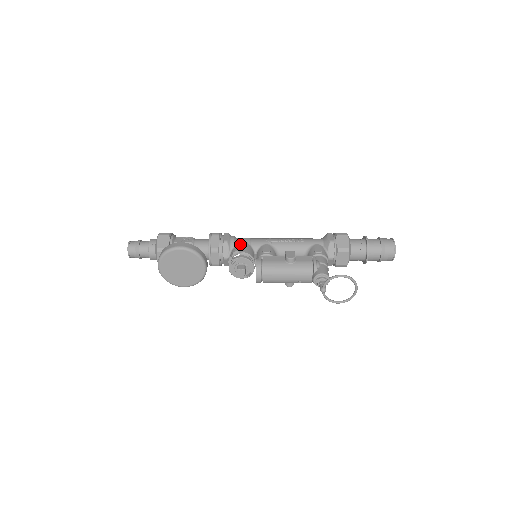
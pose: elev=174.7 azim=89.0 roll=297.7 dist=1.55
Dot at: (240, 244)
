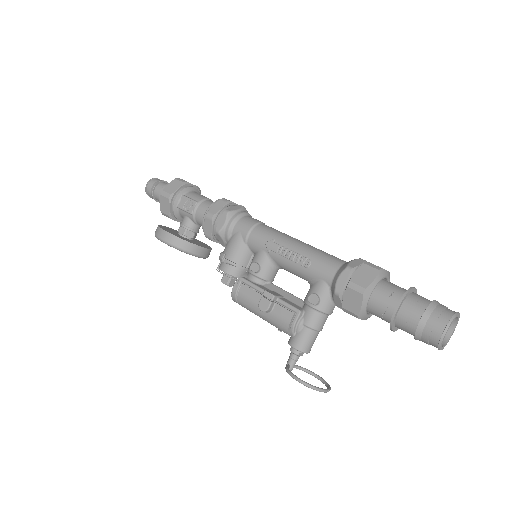
Dot at: (232, 241)
